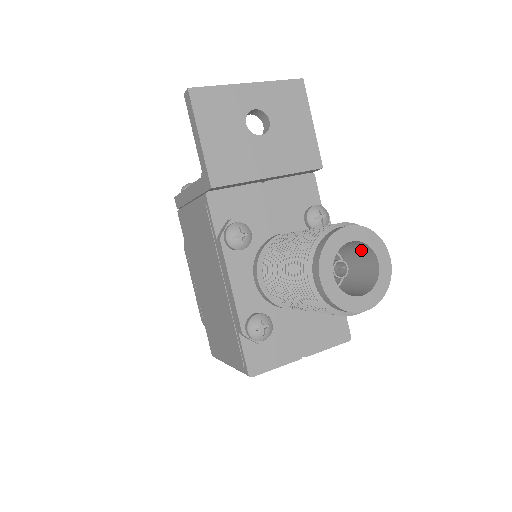
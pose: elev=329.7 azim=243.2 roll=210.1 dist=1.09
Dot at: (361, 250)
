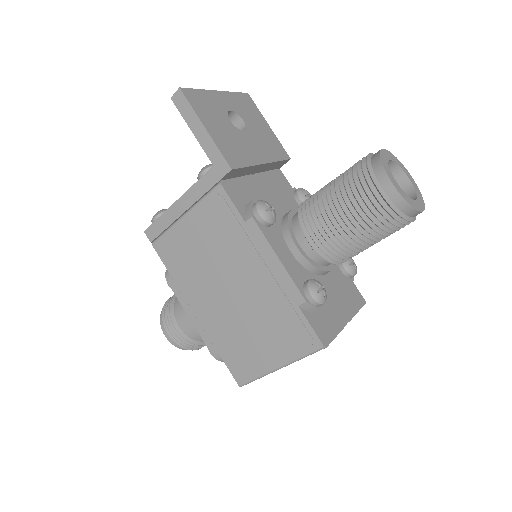
Dot at: occluded
